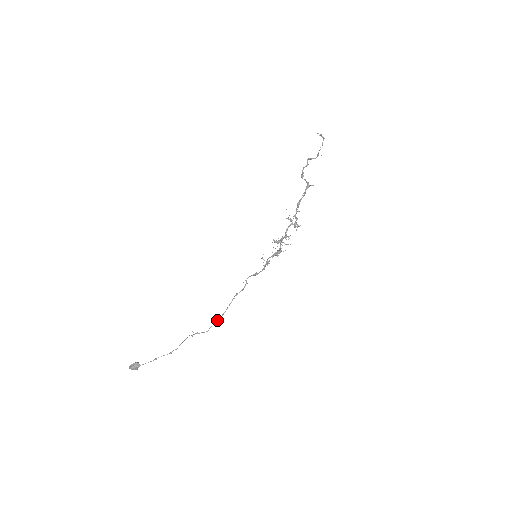
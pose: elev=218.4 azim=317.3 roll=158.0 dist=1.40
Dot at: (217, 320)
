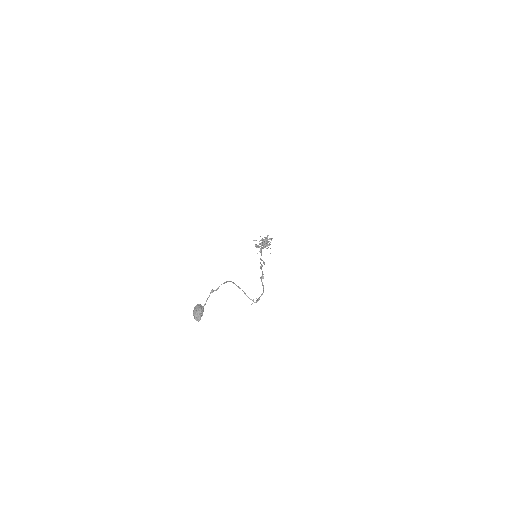
Dot at: (261, 280)
